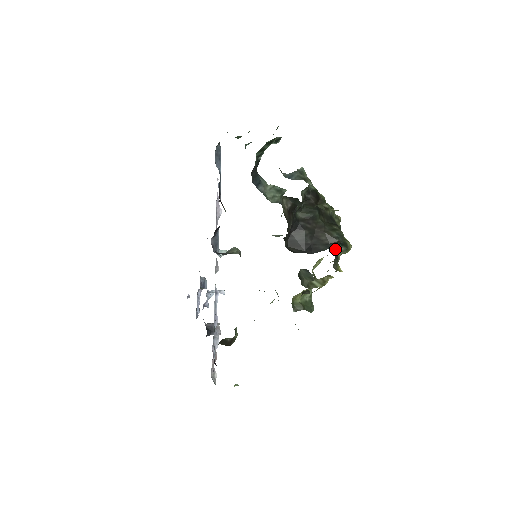
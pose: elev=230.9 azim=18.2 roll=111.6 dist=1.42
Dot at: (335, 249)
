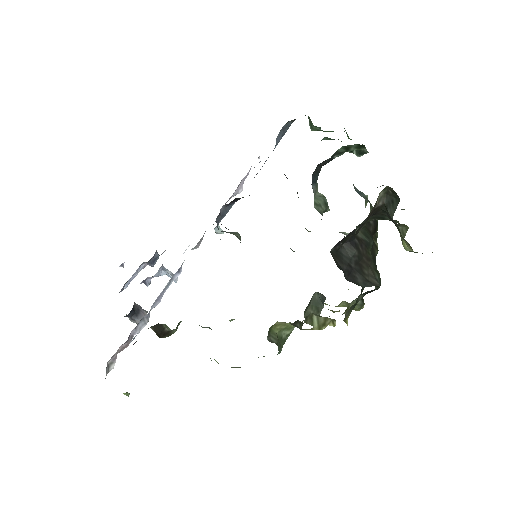
Dot at: (366, 293)
